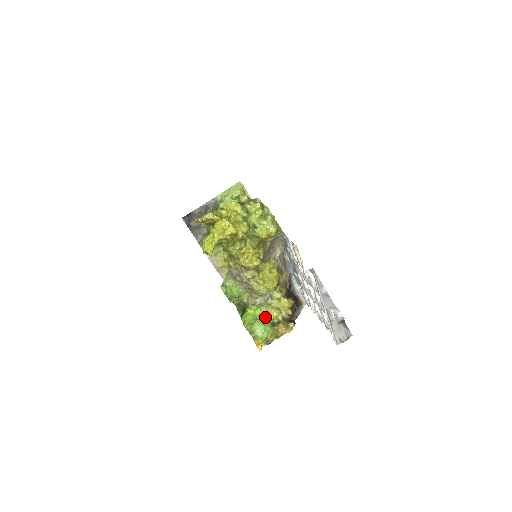
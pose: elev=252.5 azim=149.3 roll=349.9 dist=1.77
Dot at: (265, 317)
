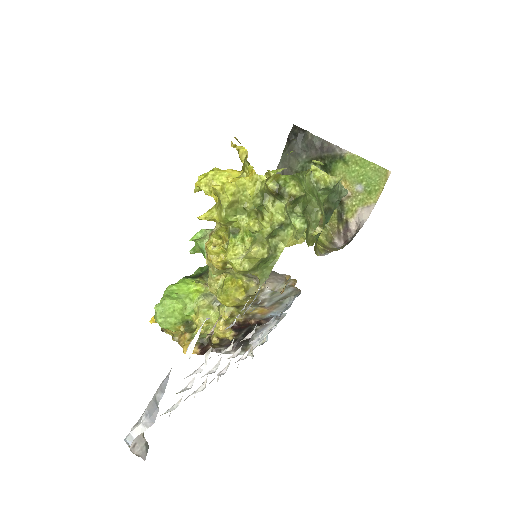
Dot at: (189, 309)
